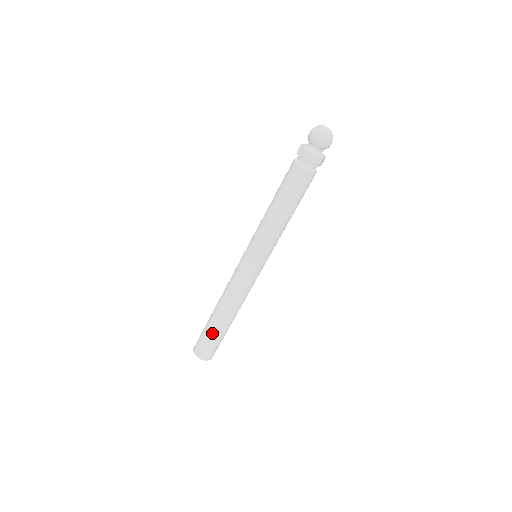
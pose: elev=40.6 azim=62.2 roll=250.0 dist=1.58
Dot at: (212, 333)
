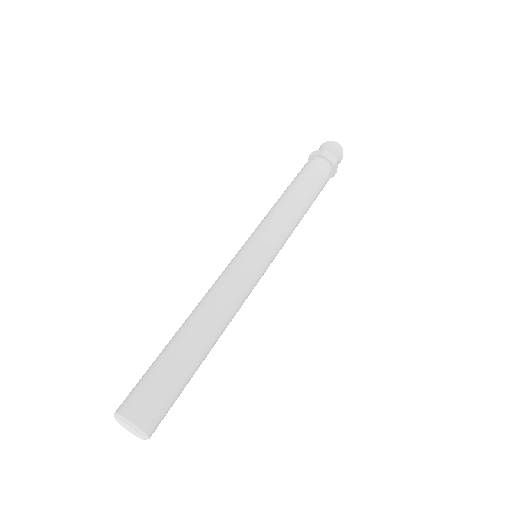
Dot at: (168, 360)
